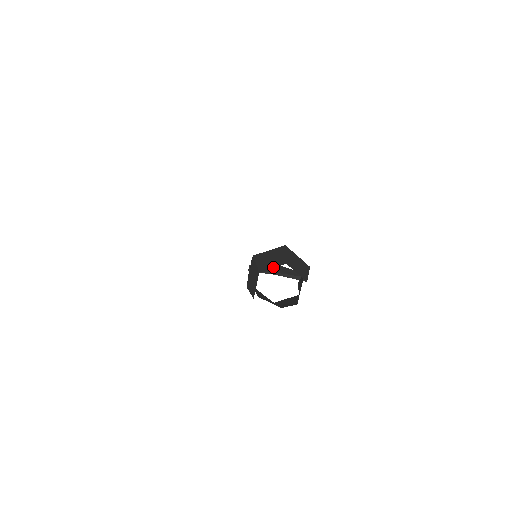
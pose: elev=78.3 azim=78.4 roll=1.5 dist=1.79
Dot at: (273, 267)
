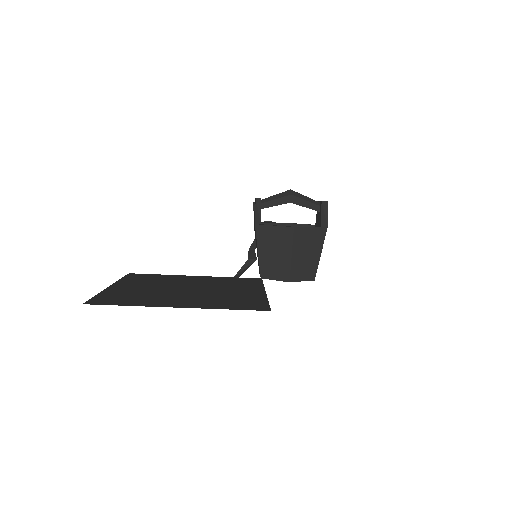
Dot at: (275, 279)
